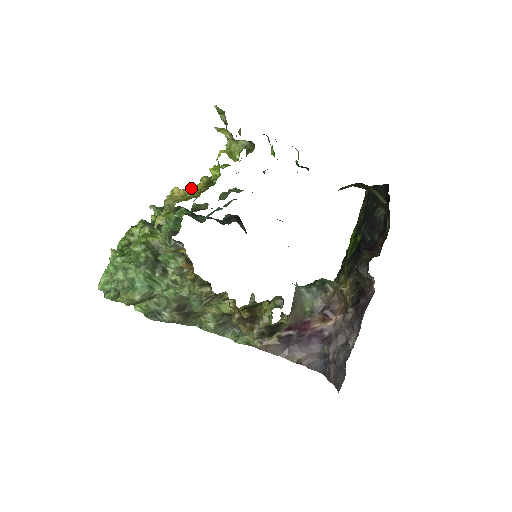
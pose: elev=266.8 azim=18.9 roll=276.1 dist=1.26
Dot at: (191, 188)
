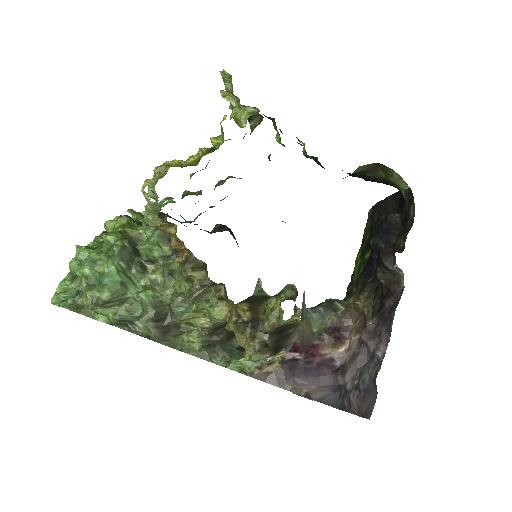
Dot at: occluded
